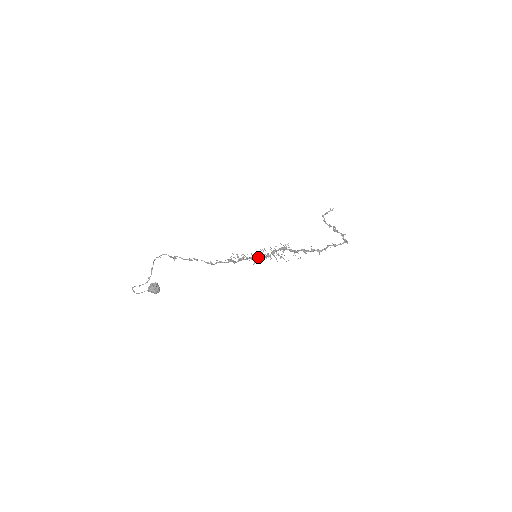
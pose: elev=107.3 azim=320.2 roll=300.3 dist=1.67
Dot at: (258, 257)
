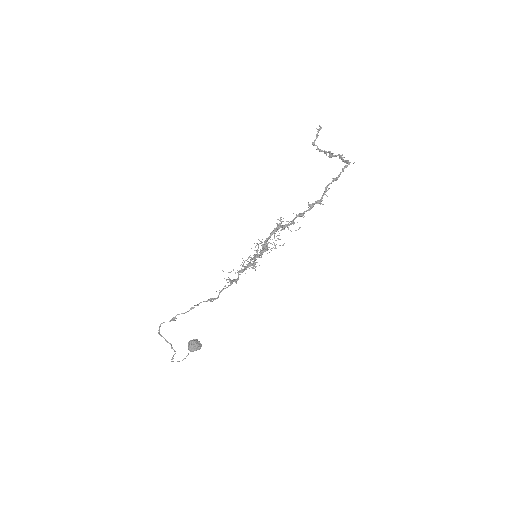
Dot at: (252, 261)
